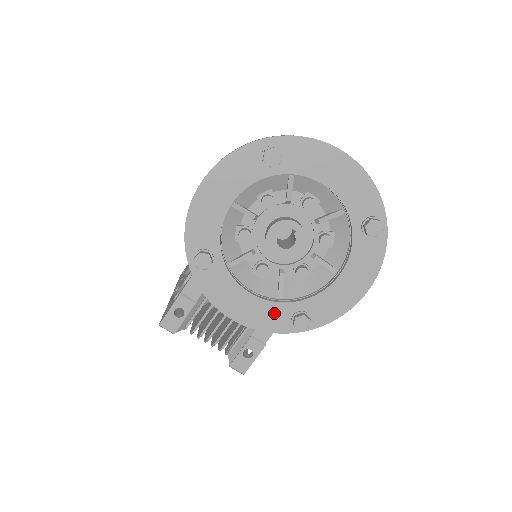
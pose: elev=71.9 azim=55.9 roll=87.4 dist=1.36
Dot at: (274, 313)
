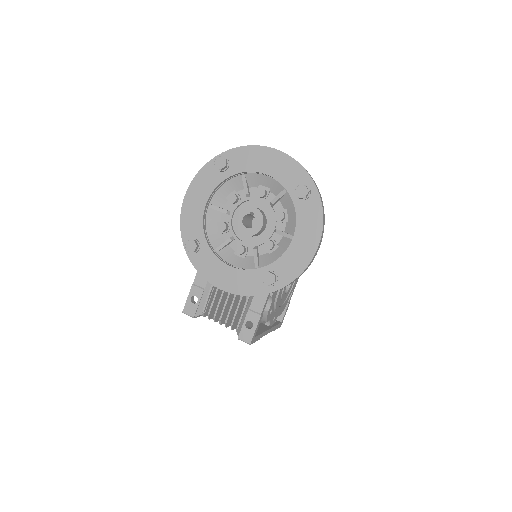
Dot at: (252, 279)
